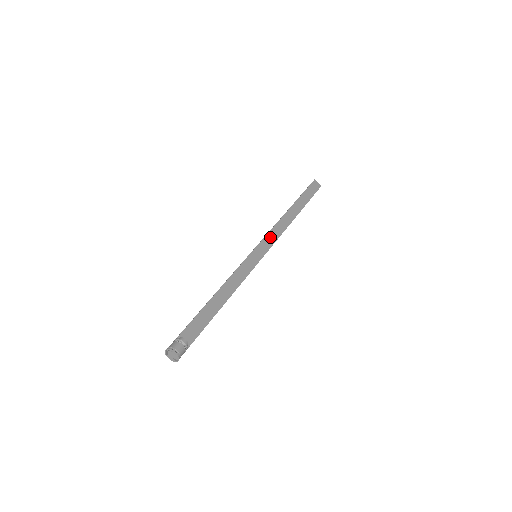
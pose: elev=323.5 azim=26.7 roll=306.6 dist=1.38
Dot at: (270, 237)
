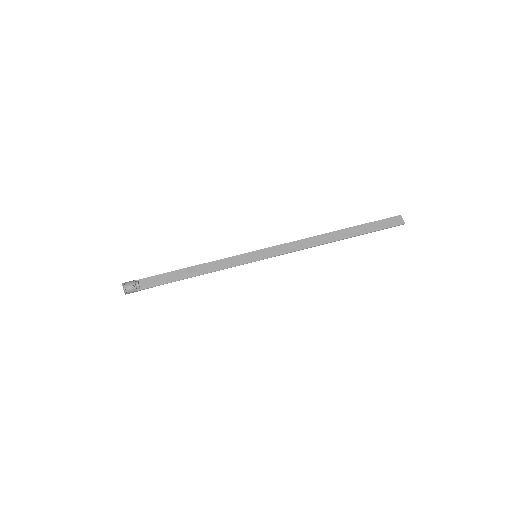
Dot at: (286, 247)
